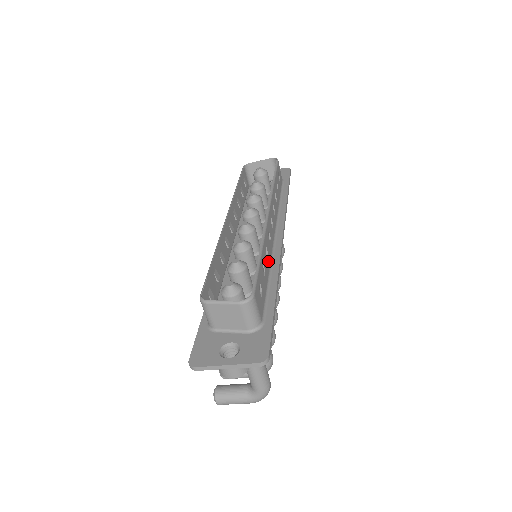
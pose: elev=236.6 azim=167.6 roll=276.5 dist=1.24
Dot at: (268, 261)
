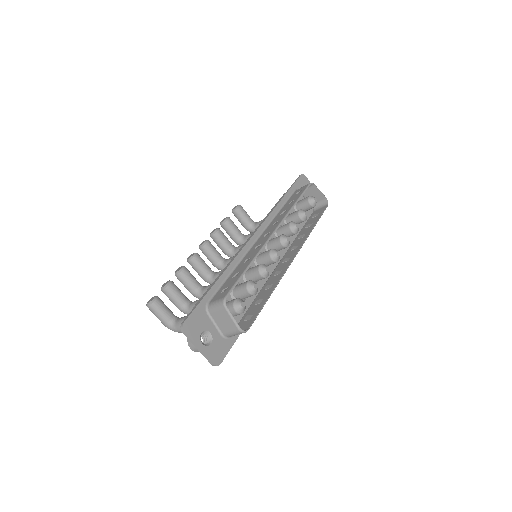
Dot at: (264, 291)
